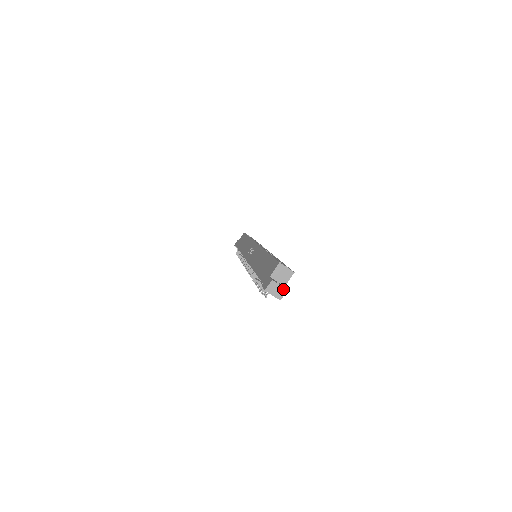
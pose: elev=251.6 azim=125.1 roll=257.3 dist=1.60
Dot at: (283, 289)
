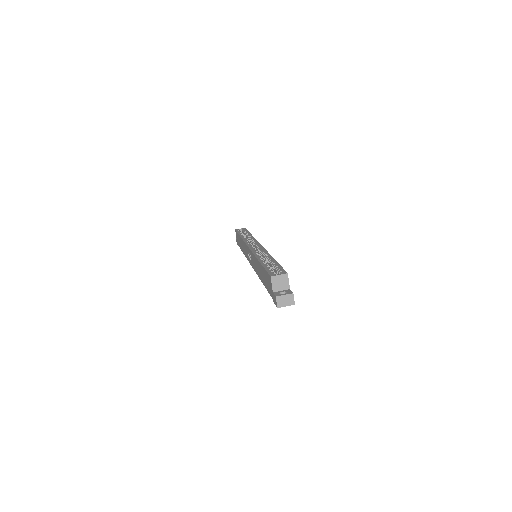
Dot at: (289, 295)
